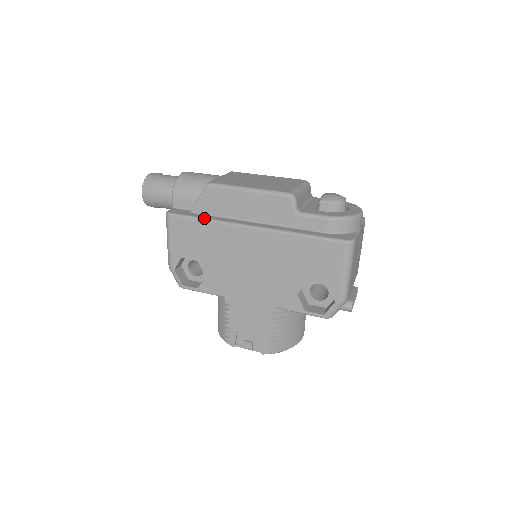
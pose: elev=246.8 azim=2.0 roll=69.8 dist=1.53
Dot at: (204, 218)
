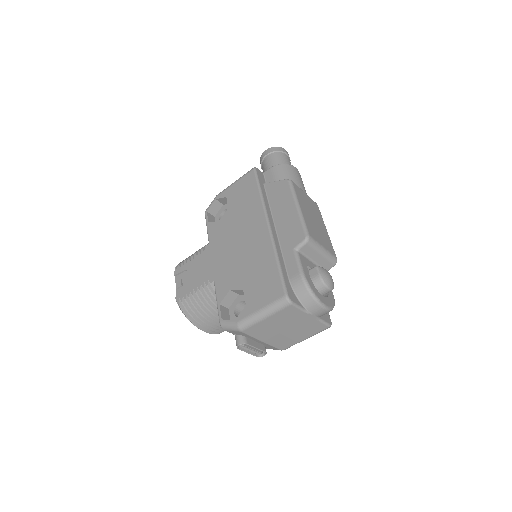
Dot at: (261, 191)
